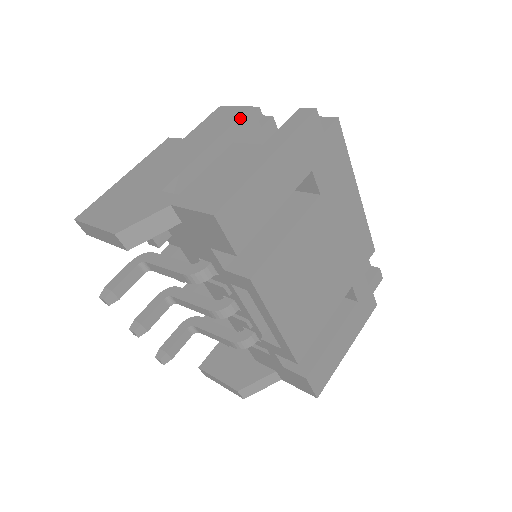
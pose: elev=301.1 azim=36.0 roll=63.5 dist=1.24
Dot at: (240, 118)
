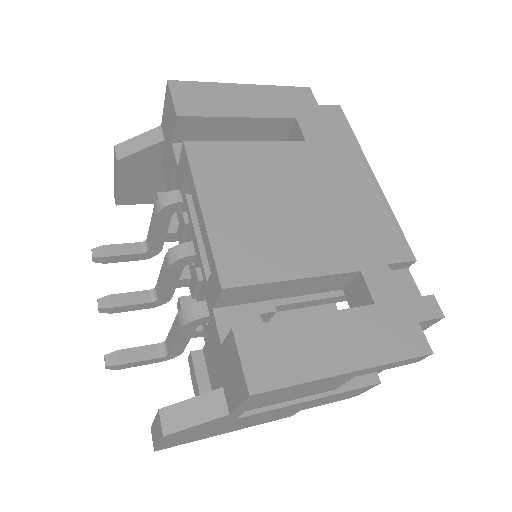
Dot at: occluded
